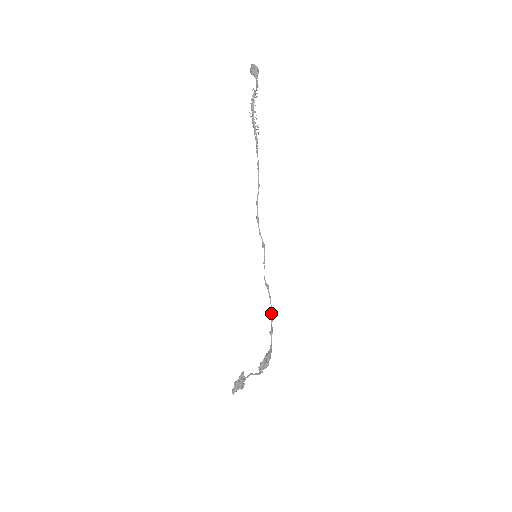
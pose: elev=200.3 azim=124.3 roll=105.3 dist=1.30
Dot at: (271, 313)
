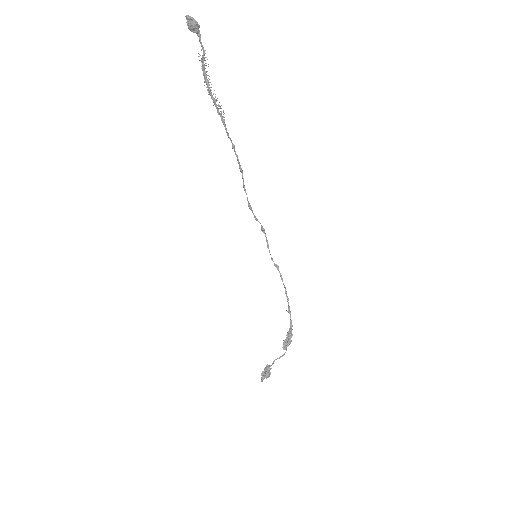
Dot at: (285, 293)
